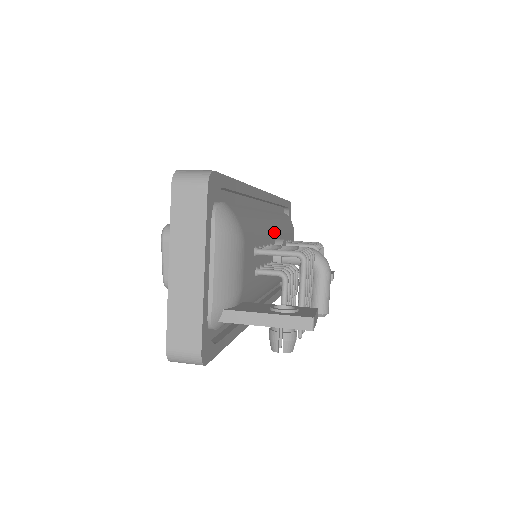
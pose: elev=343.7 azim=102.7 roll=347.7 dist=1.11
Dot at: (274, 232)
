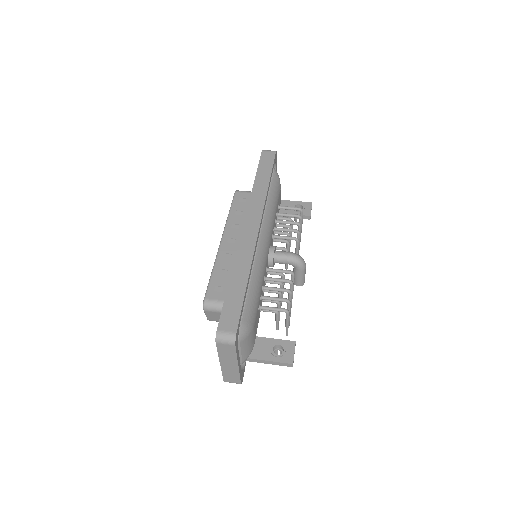
Dot at: (267, 251)
